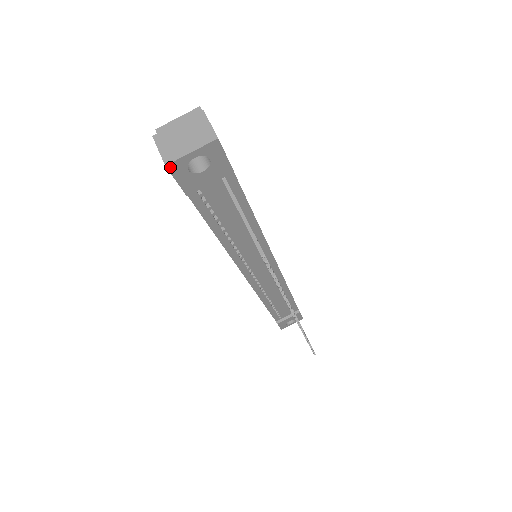
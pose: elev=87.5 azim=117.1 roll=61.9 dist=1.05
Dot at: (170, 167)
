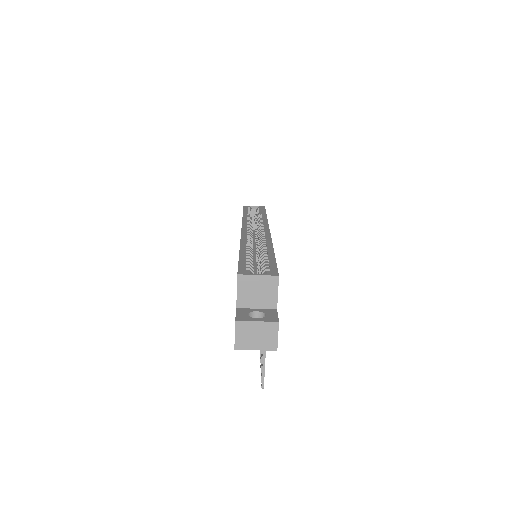
Dot at: (237, 347)
